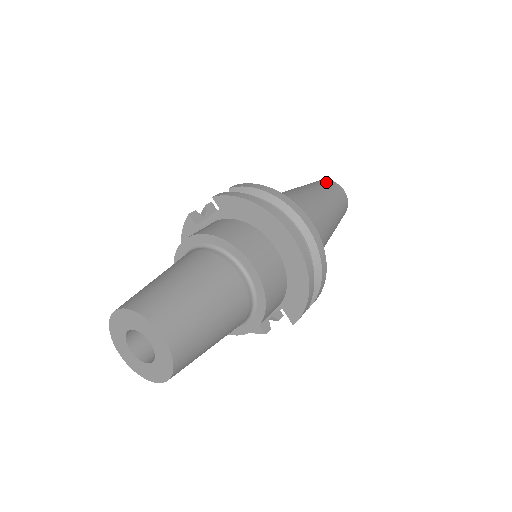
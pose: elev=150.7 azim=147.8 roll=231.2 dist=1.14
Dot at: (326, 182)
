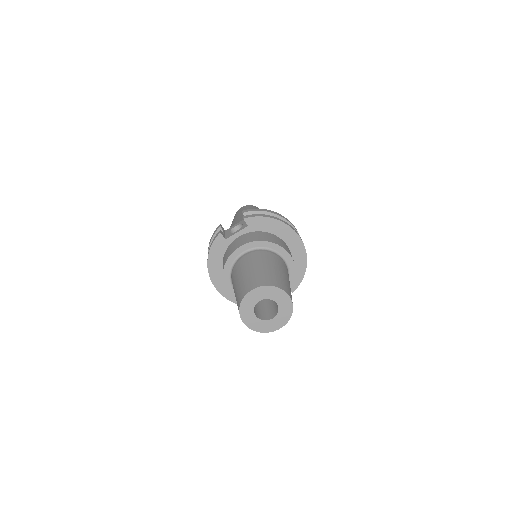
Dot at: occluded
